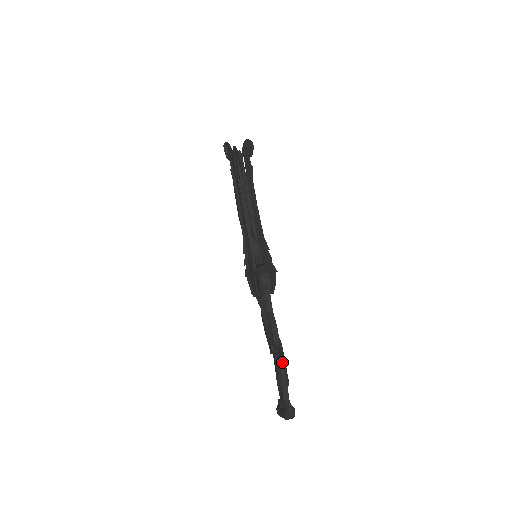
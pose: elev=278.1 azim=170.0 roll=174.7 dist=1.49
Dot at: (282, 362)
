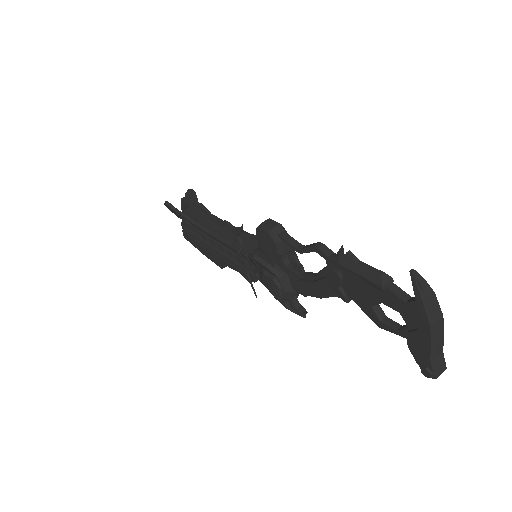
Dot at: (357, 259)
